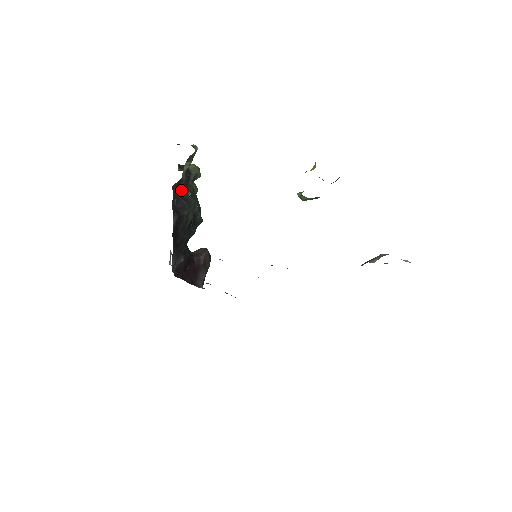
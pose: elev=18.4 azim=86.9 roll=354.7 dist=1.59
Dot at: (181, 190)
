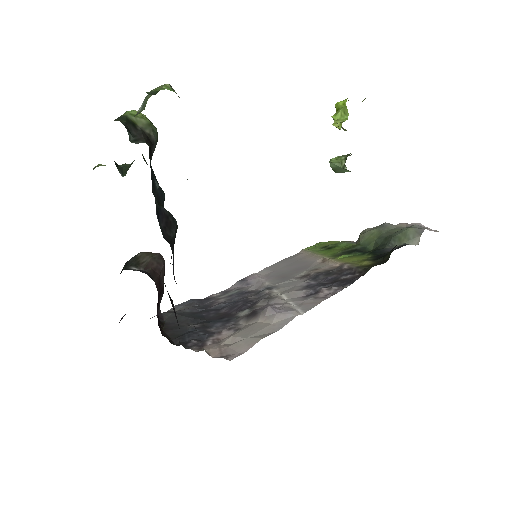
Dot at: (152, 186)
